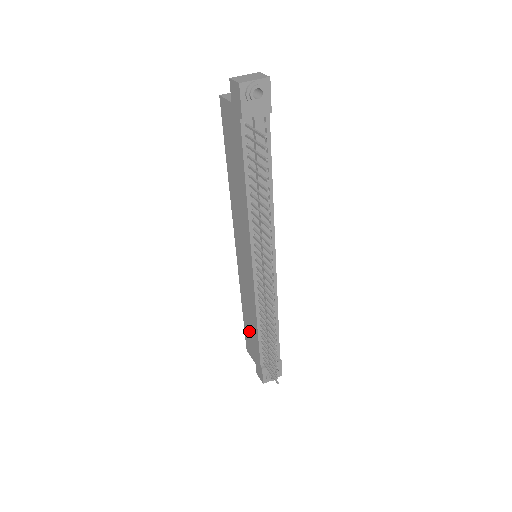
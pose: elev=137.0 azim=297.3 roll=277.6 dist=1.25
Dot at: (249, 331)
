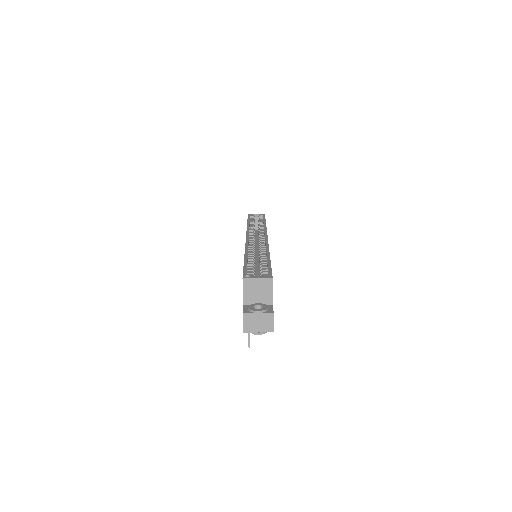
Dot at: occluded
